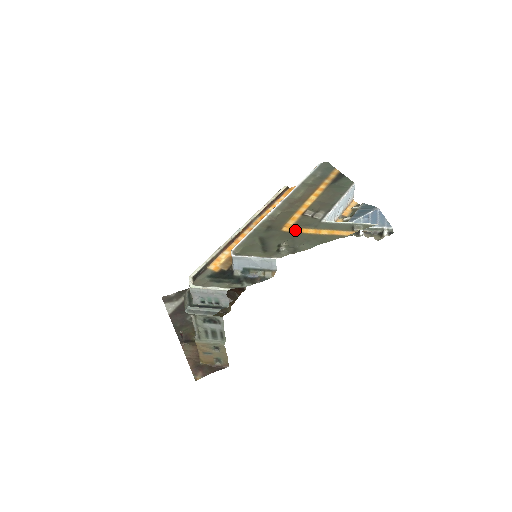
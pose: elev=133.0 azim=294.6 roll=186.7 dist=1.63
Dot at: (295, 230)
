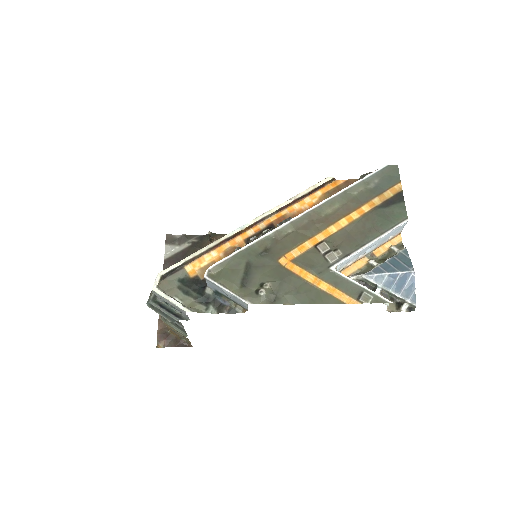
Dot at: (293, 268)
